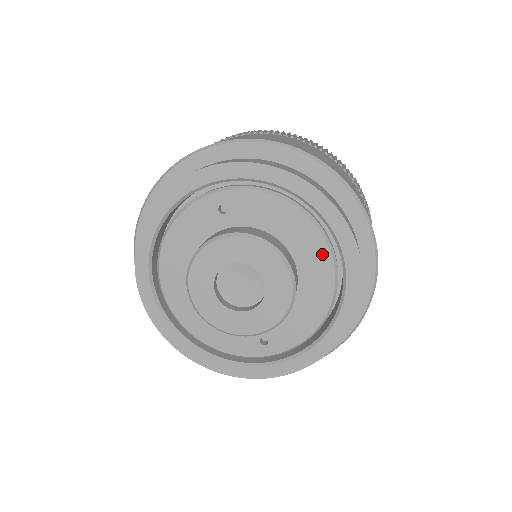
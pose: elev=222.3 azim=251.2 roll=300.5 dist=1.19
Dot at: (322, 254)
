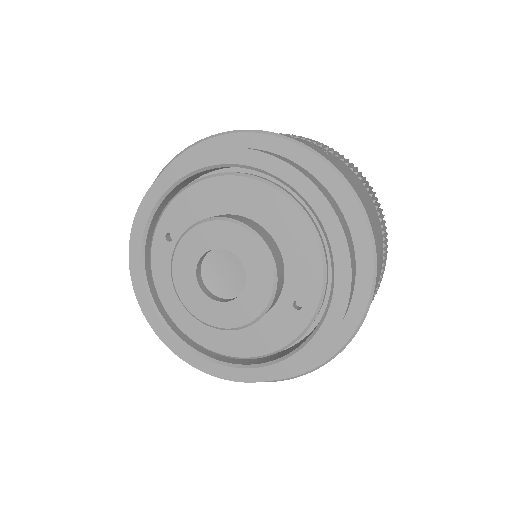
Dot at: (256, 189)
